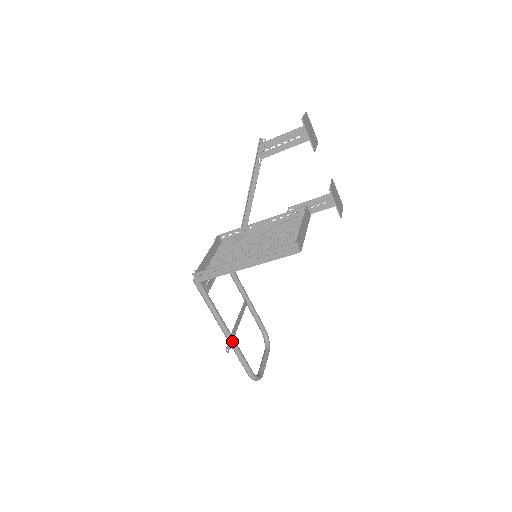
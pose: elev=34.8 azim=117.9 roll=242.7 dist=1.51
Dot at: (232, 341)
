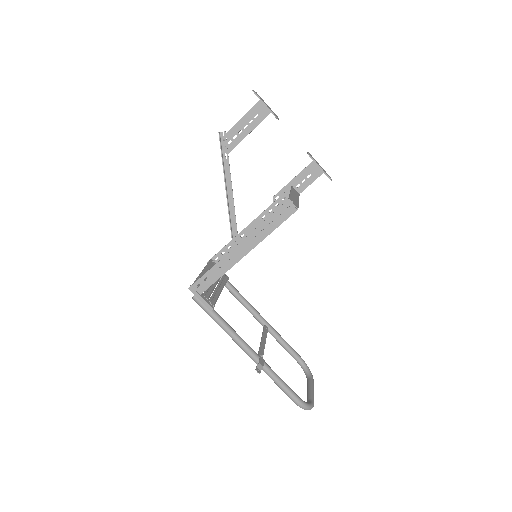
Dot at: (261, 361)
